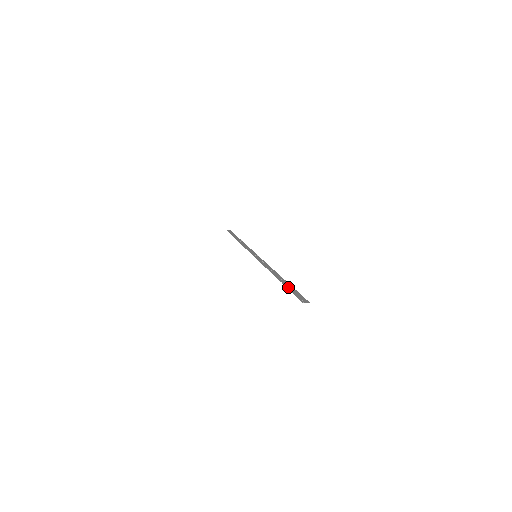
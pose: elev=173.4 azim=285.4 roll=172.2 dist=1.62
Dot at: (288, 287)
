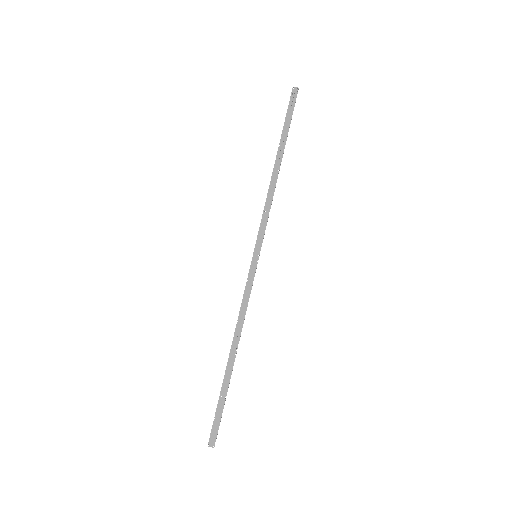
Dot at: (221, 395)
